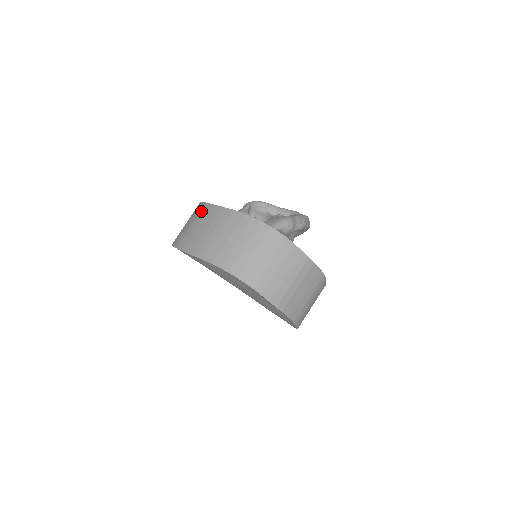
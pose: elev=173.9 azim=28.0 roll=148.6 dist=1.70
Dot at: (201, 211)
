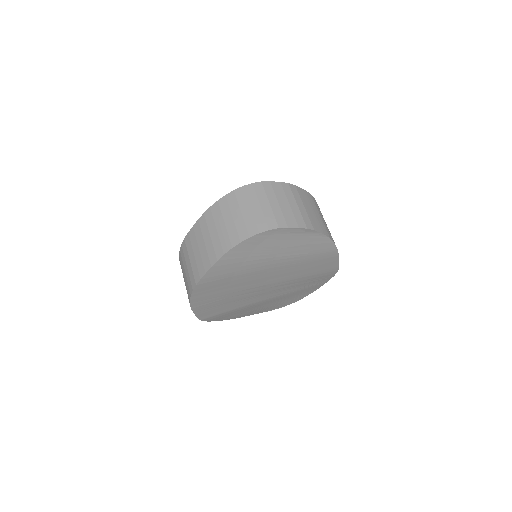
Dot at: (186, 246)
